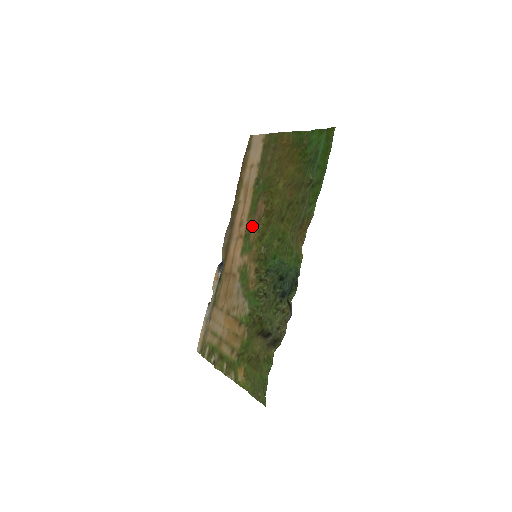
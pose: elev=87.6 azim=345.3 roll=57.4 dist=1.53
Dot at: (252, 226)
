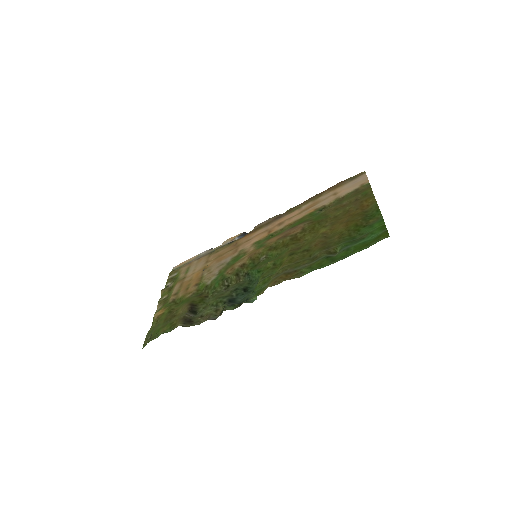
Dot at: (280, 234)
